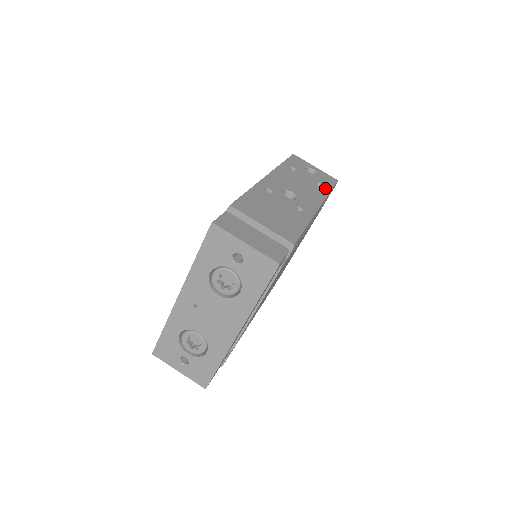
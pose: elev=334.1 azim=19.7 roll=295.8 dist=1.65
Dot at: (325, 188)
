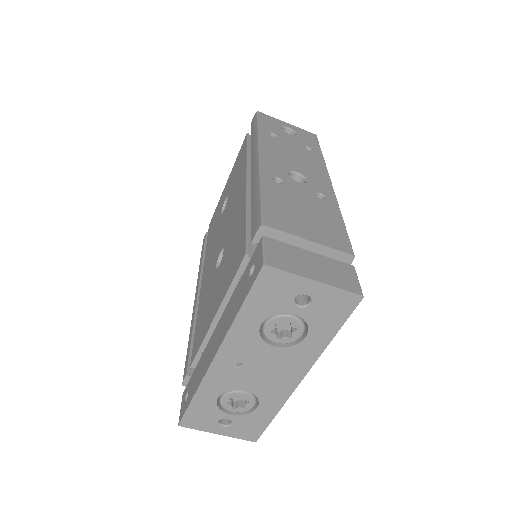
Dot at: (316, 152)
